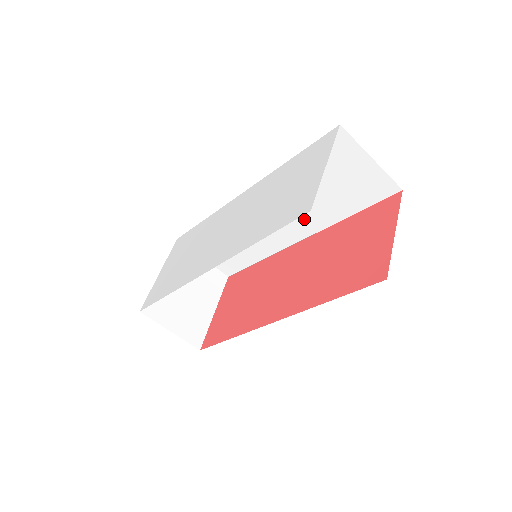
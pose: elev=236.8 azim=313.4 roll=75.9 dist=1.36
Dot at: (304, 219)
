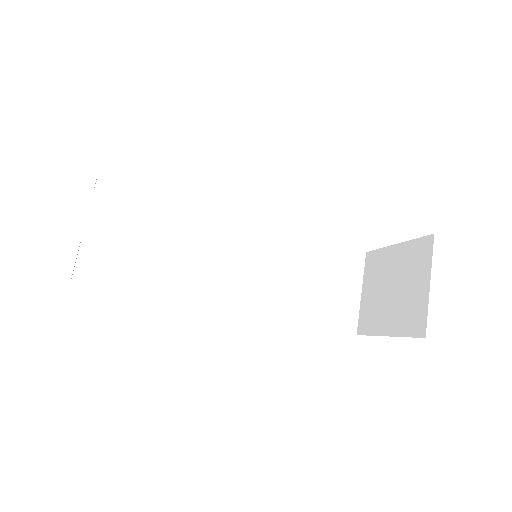
Dot at: (264, 292)
